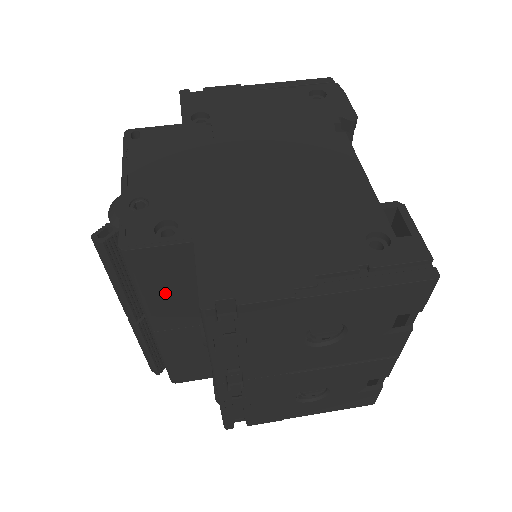
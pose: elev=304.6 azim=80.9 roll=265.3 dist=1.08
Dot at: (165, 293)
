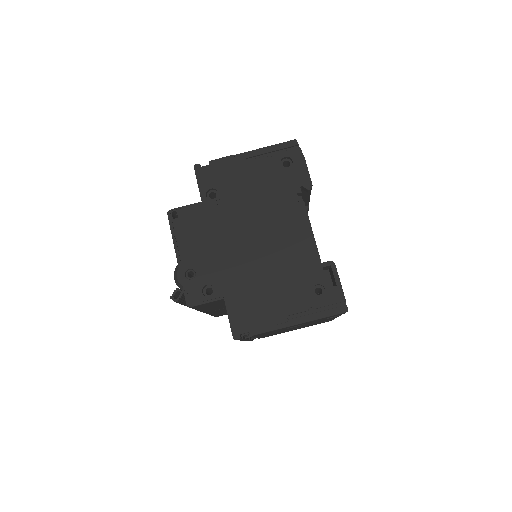
Dot at: (210, 307)
